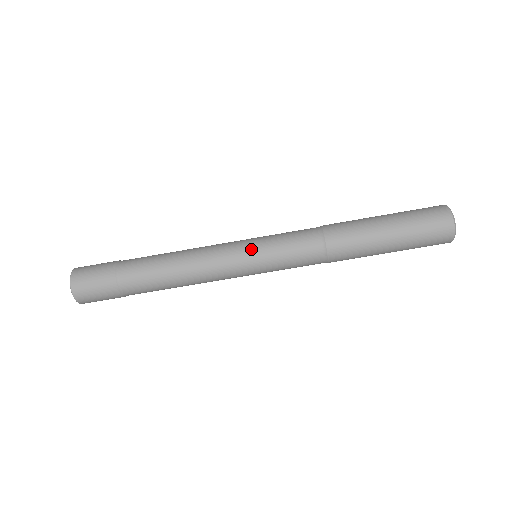
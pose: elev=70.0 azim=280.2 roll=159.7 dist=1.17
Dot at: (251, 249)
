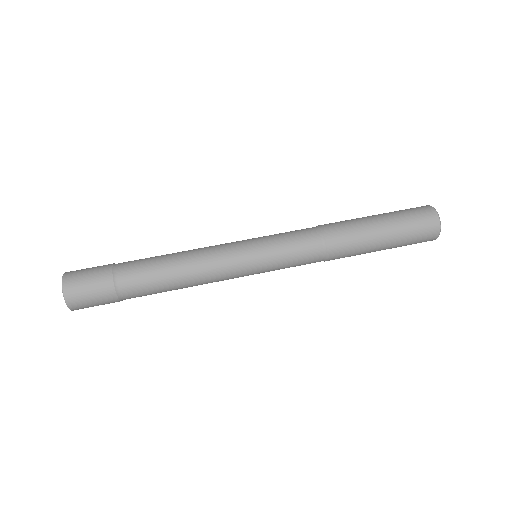
Dot at: occluded
